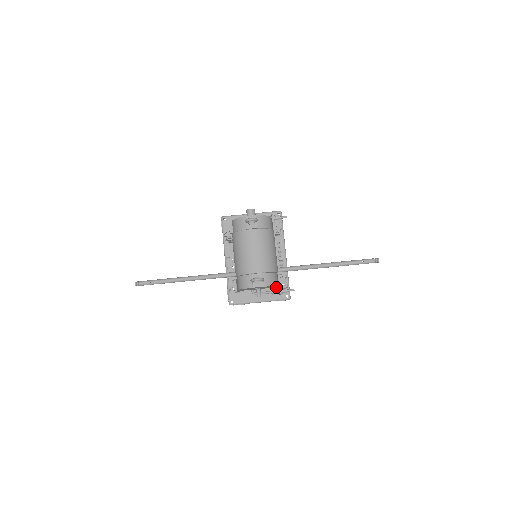
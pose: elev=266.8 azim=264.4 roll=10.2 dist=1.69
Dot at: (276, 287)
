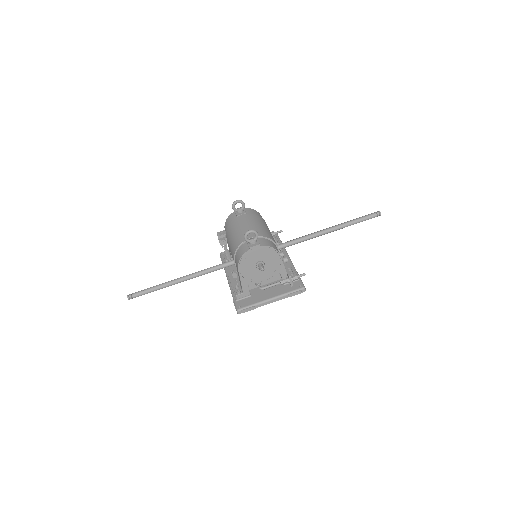
Dot at: (284, 275)
